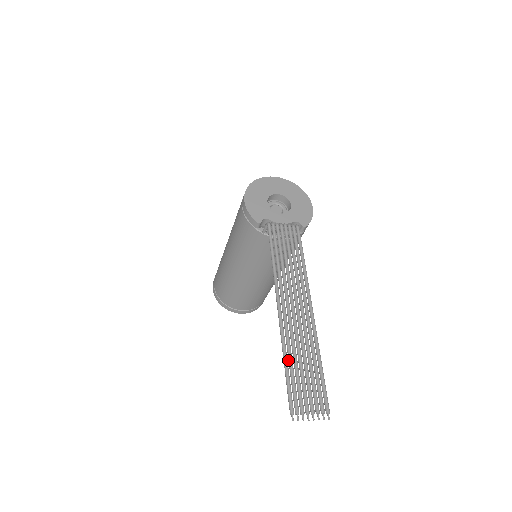
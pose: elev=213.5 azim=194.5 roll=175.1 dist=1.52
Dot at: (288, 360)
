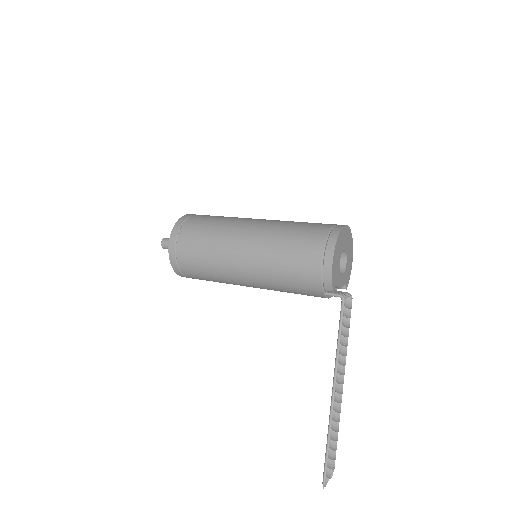
Dot at: (329, 439)
